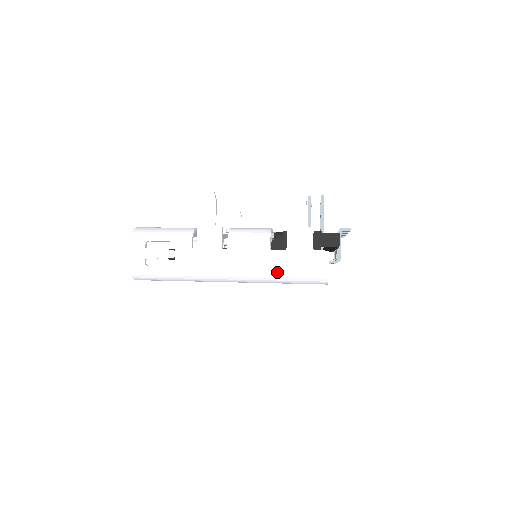
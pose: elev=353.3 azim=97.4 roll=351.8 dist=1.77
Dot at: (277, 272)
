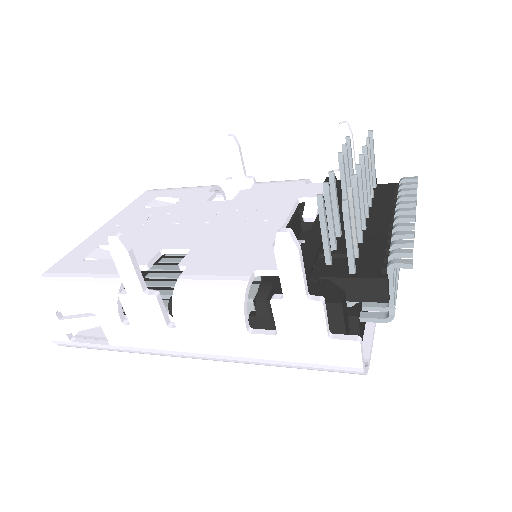
Dot at: (269, 363)
